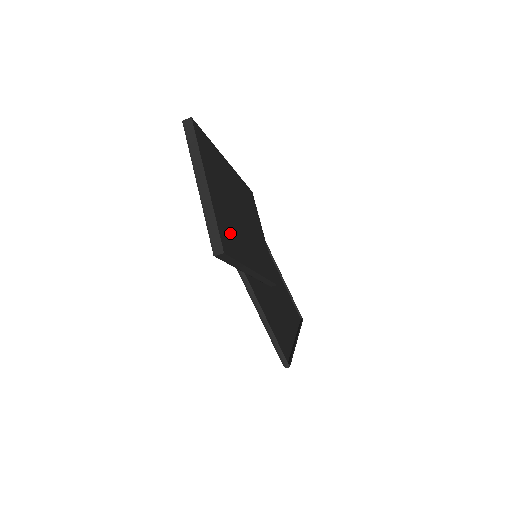
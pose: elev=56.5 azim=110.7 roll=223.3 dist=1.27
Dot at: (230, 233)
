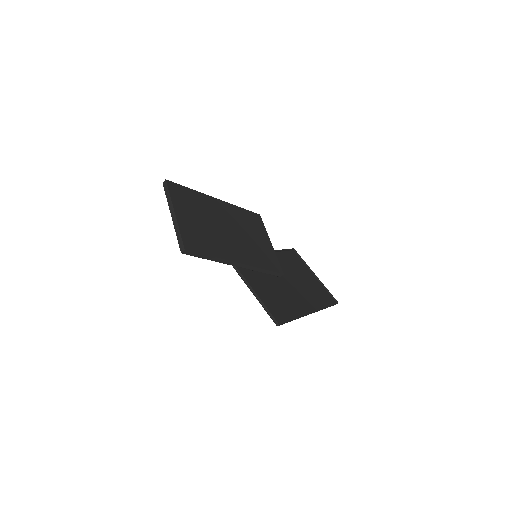
Dot at: (201, 239)
